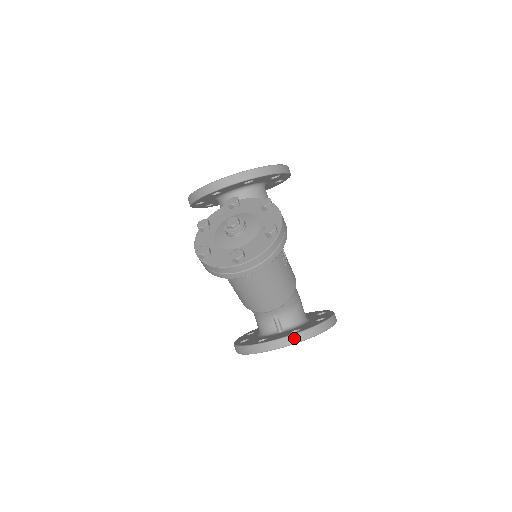
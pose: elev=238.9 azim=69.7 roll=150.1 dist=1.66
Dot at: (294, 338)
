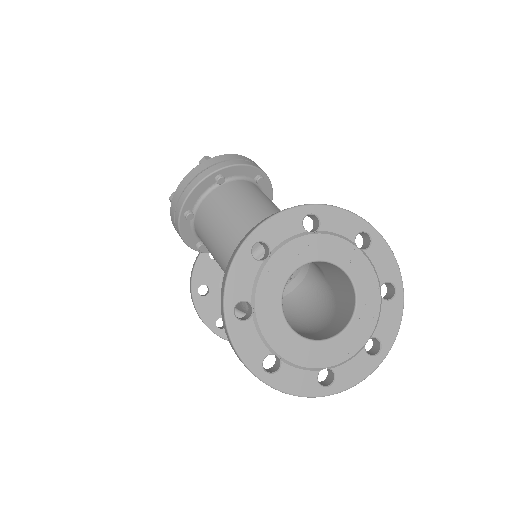
Dot at: occluded
